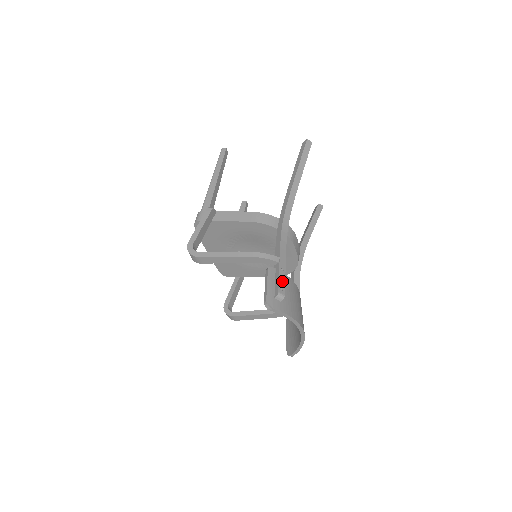
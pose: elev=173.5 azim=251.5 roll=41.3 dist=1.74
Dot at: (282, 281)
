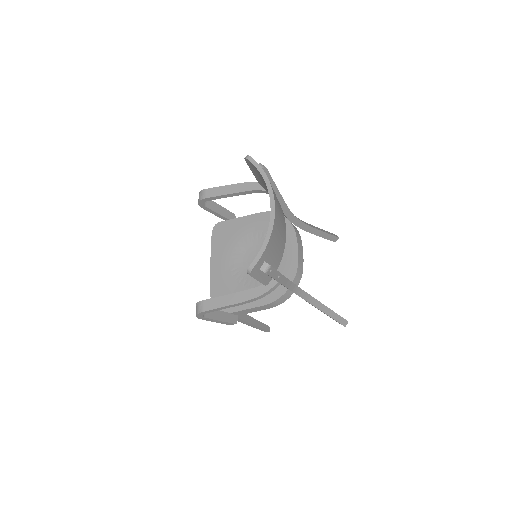
Dot at: (269, 176)
